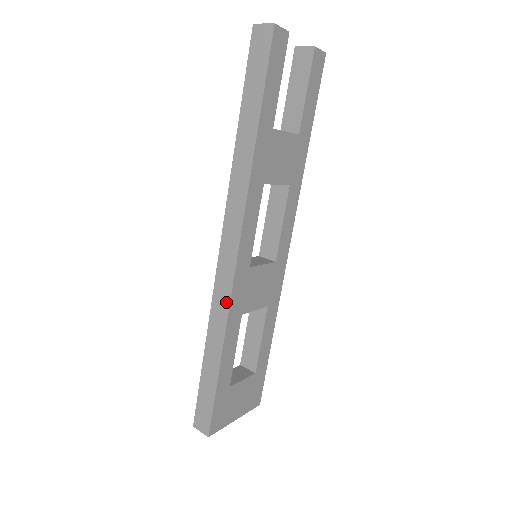
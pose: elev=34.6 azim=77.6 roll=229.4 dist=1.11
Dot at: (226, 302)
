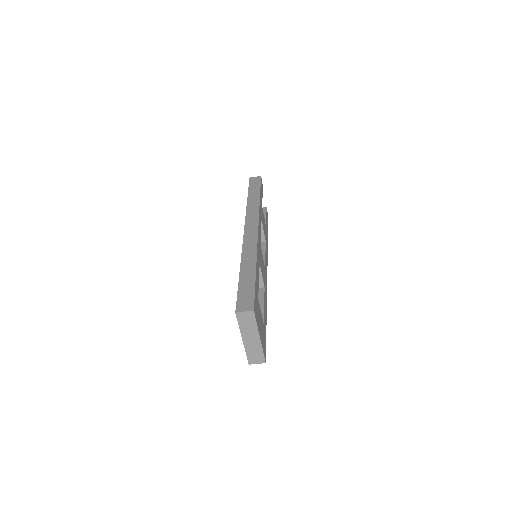
Dot at: (254, 244)
